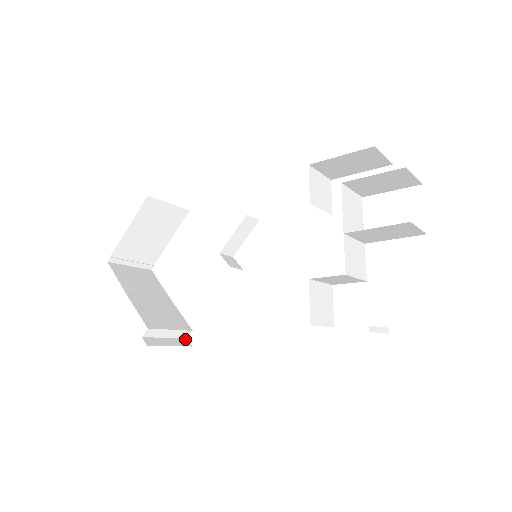
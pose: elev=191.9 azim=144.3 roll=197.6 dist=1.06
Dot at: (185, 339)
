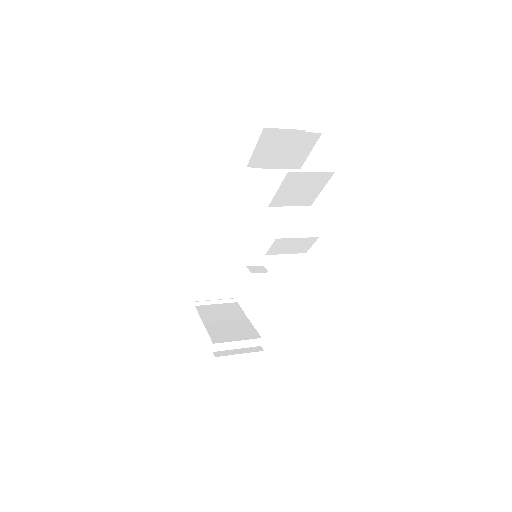
Dot at: (258, 347)
